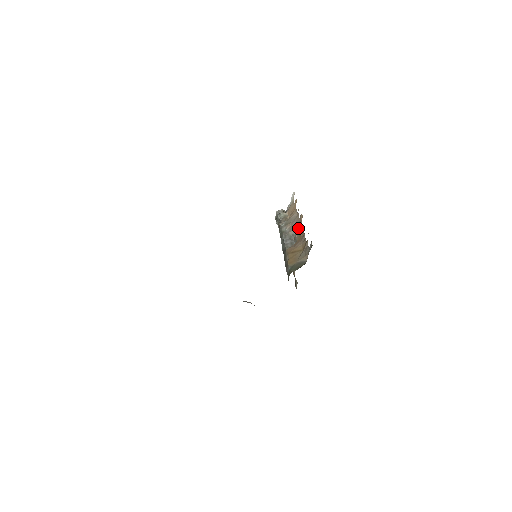
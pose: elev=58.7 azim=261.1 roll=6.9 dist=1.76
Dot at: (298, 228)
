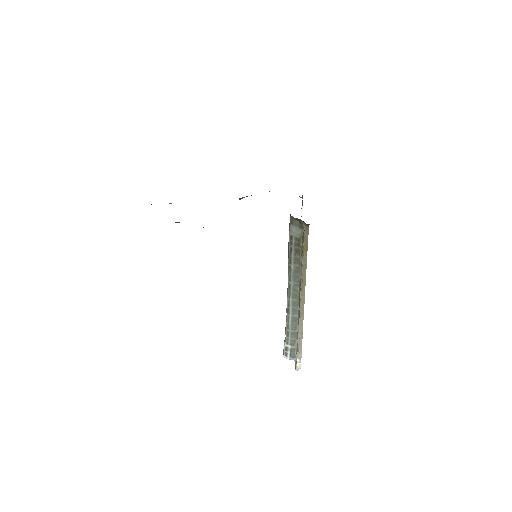
Dot at: occluded
